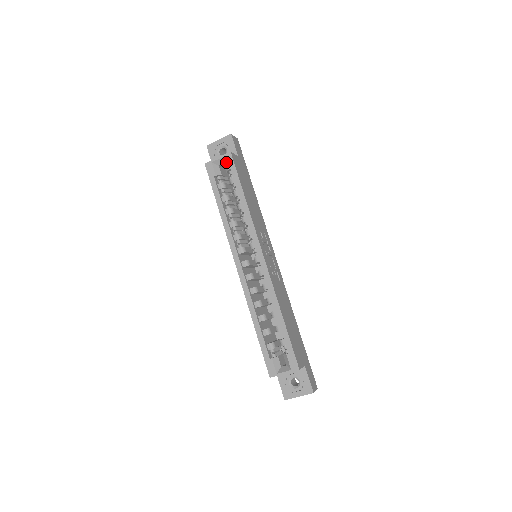
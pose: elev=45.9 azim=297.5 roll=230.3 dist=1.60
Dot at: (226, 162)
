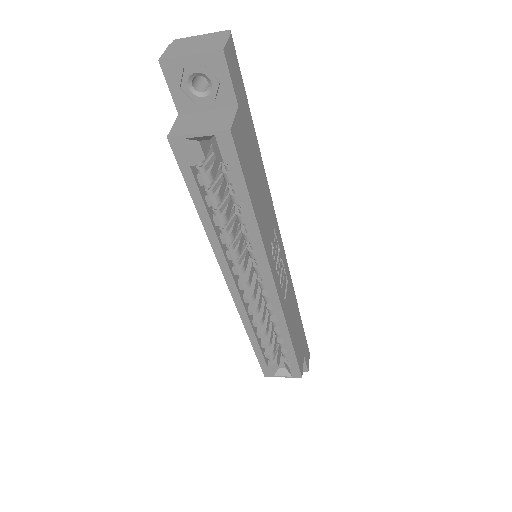
Dot at: (218, 148)
